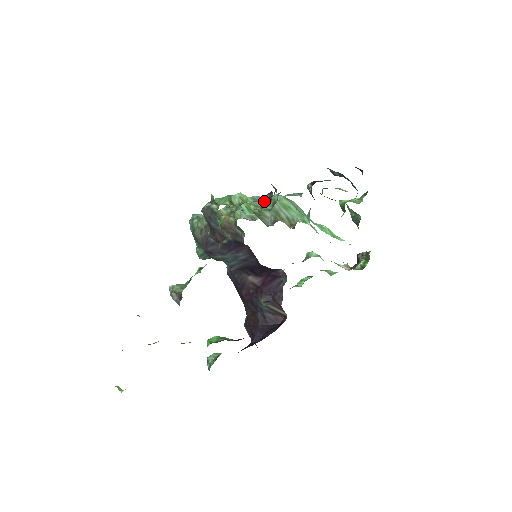
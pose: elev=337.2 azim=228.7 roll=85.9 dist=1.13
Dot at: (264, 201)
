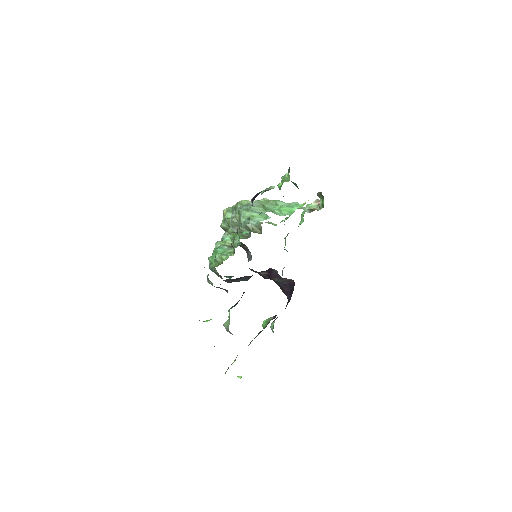
Dot at: occluded
